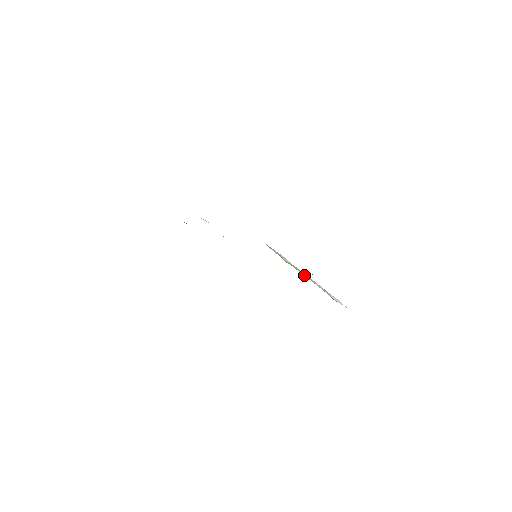
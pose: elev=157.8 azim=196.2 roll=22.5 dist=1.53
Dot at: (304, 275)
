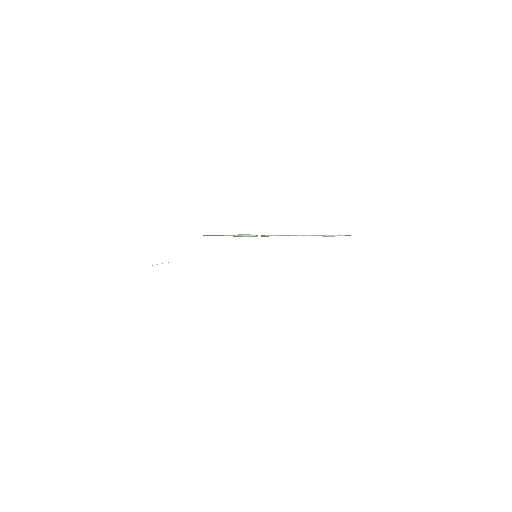
Dot at: occluded
